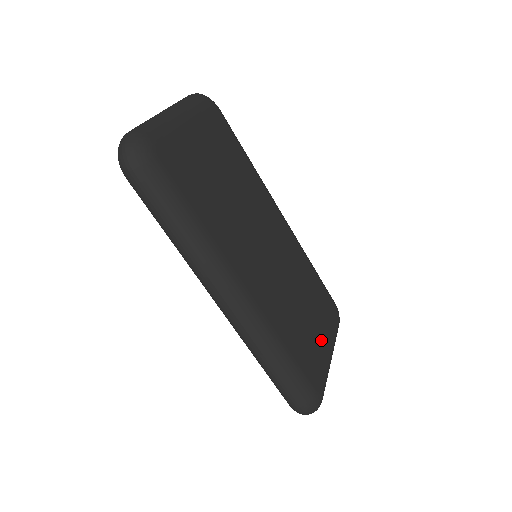
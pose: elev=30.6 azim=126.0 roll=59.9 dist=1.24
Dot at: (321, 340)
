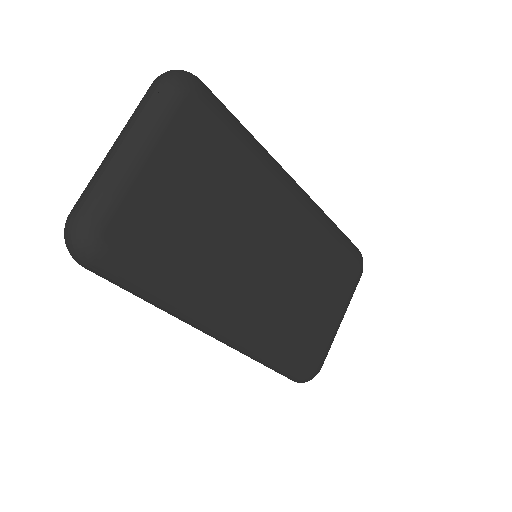
Dot at: (329, 314)
